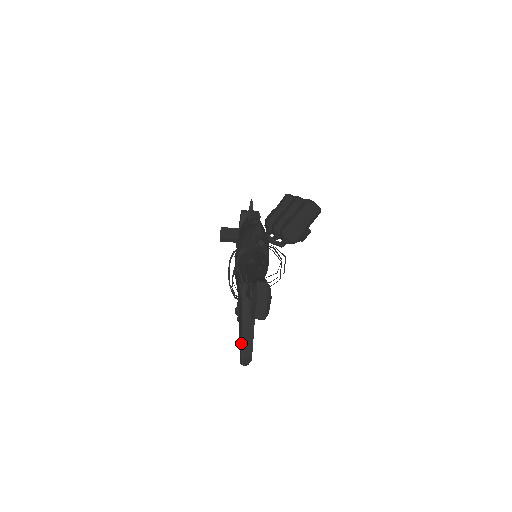
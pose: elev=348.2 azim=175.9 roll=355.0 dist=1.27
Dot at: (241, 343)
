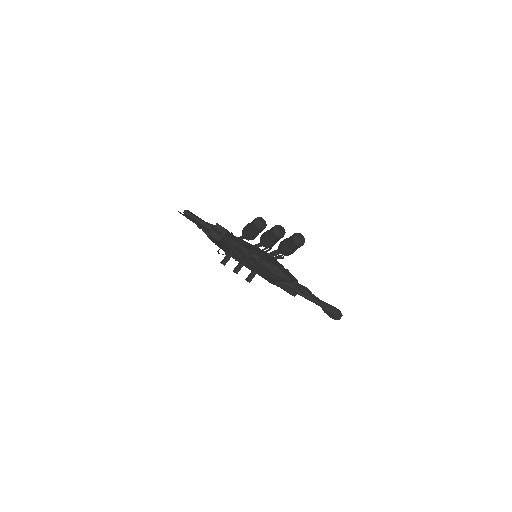
Dot at: occluded
